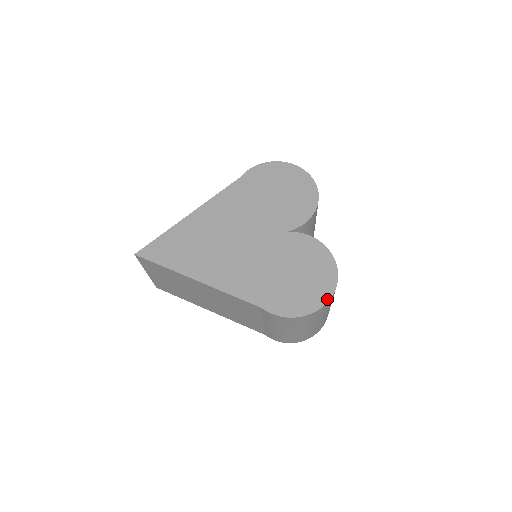
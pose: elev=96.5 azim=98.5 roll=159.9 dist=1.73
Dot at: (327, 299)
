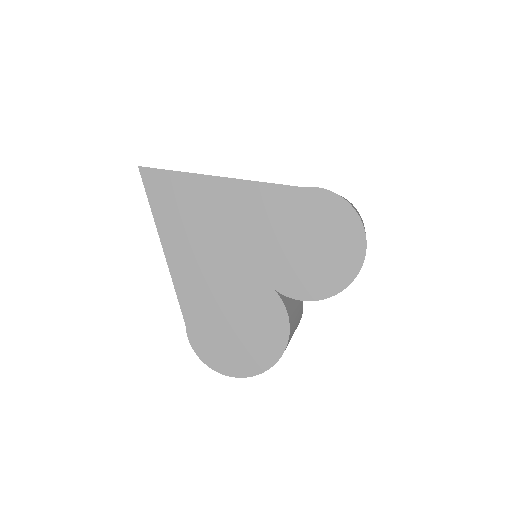
Dot at: (237, 375)
